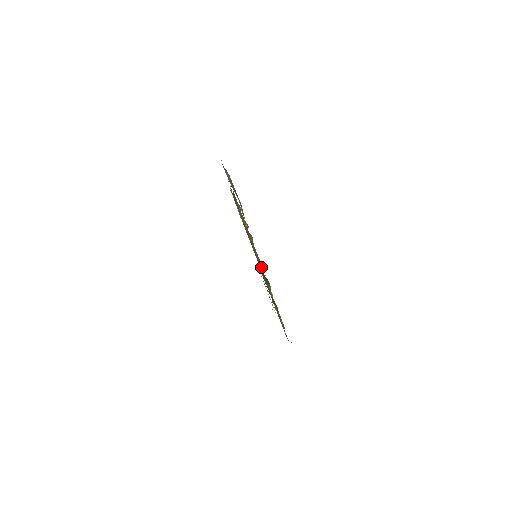
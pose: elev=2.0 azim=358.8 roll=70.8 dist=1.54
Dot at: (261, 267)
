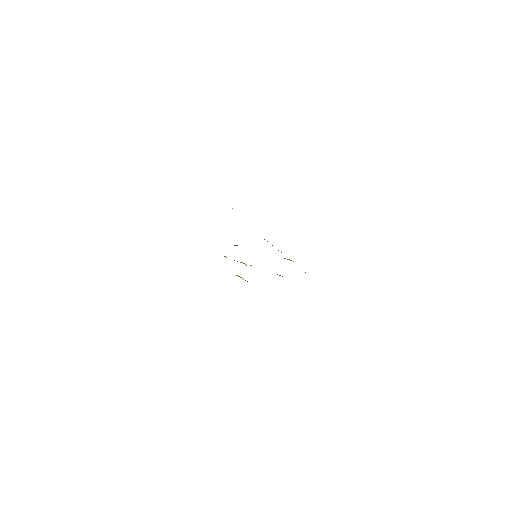
Dot at: occluded
